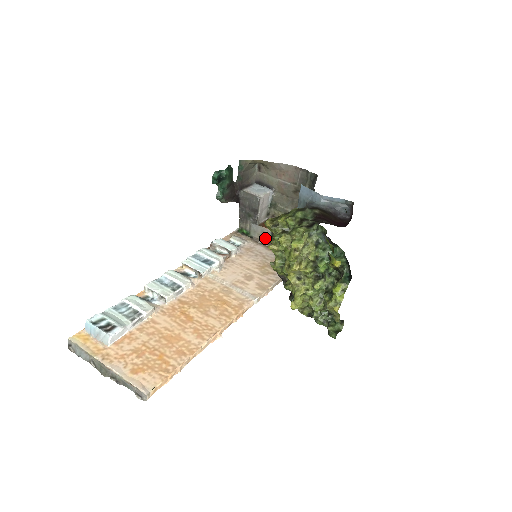
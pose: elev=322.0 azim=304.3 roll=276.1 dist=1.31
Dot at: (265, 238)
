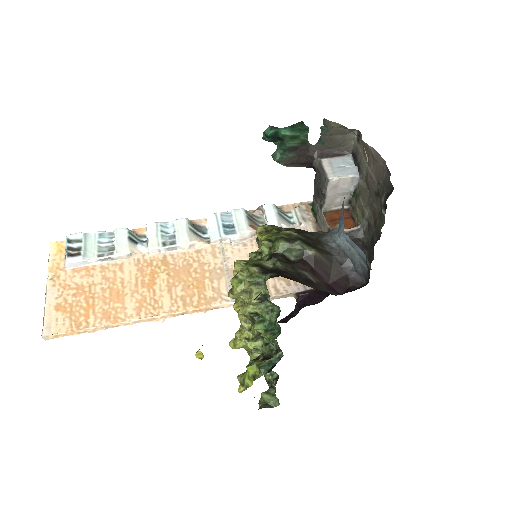
Dot at: (324, 231)
